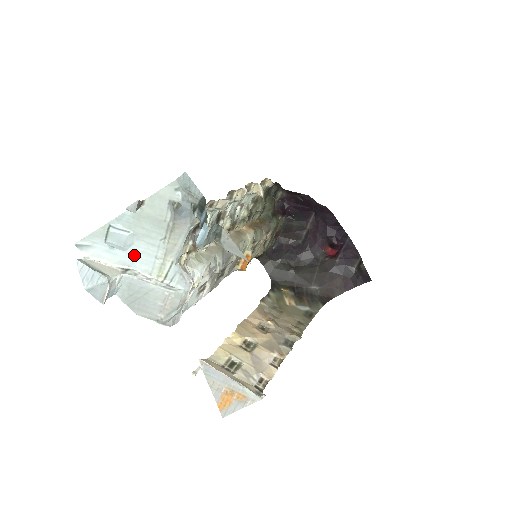
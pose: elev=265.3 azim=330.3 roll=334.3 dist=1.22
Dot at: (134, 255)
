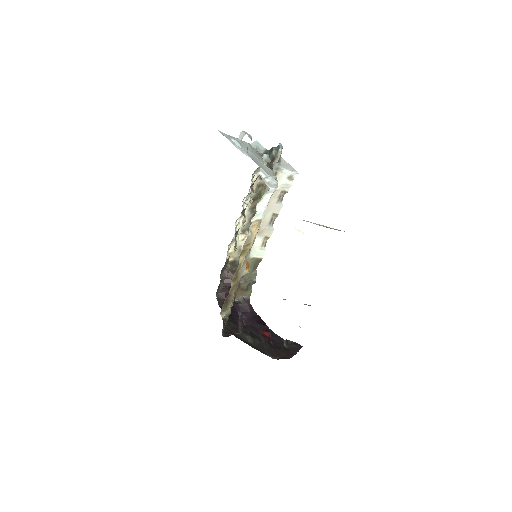
Dot at: (245, 152)
